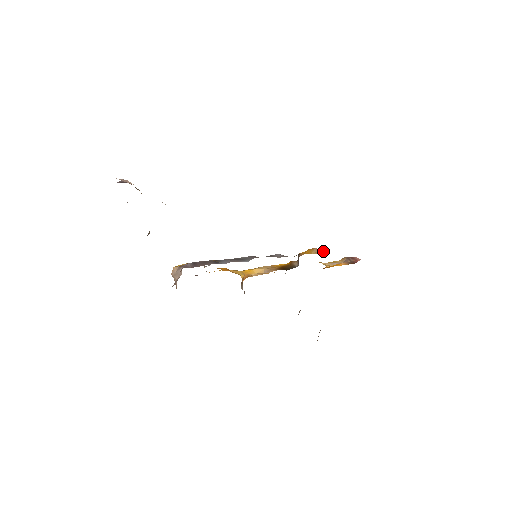
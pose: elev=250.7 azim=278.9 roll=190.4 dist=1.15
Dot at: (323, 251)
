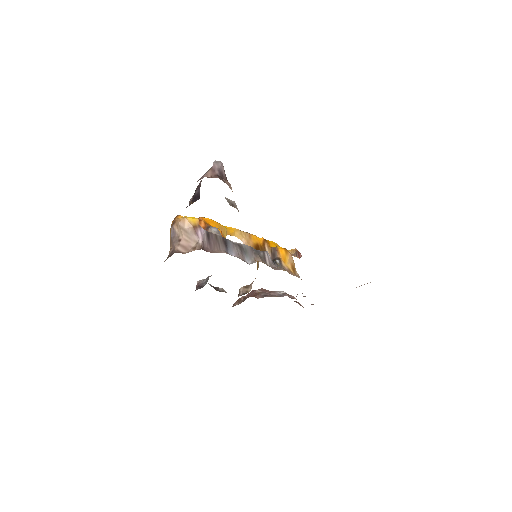
Dot at: (294, 265)
